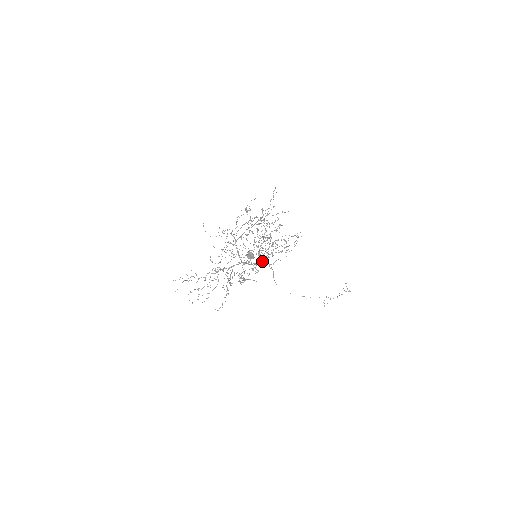
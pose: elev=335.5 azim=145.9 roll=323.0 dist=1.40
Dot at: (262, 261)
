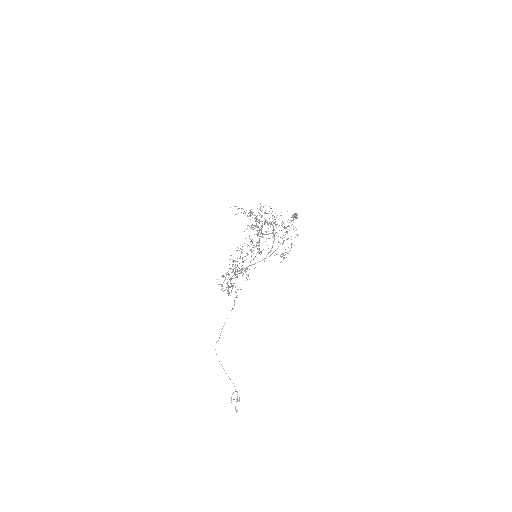
Dot at: (283, 240)
